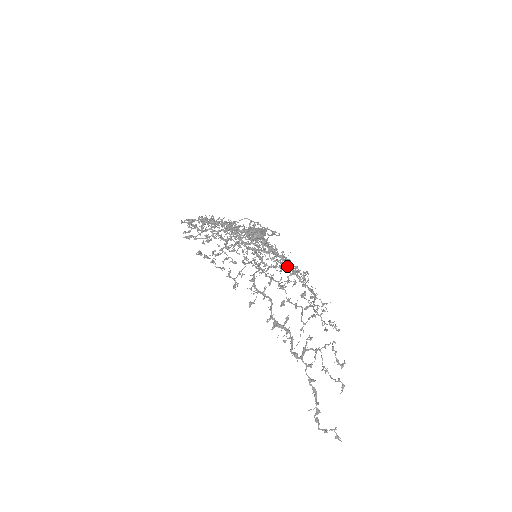
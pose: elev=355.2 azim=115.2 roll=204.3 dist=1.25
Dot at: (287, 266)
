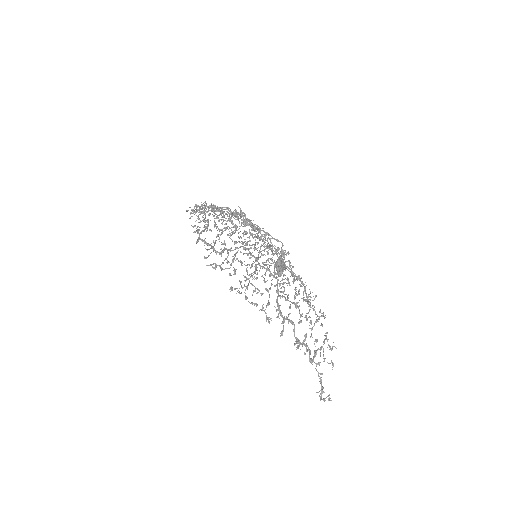
Dot at: (287, 269)
